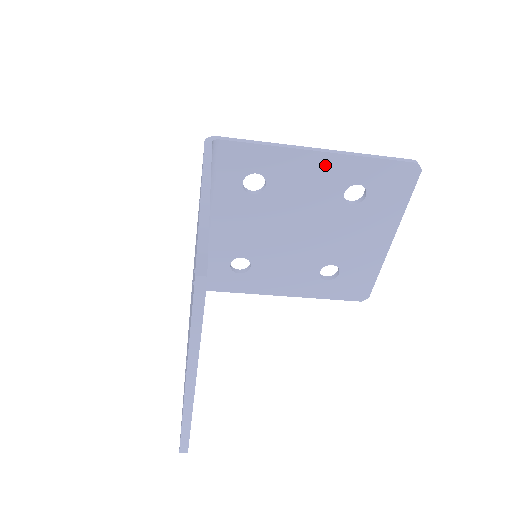
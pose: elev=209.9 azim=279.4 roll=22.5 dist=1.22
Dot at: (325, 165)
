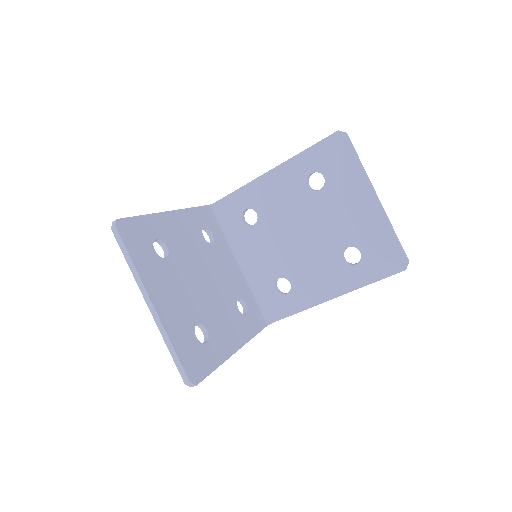
Dot at: (281, 176)
